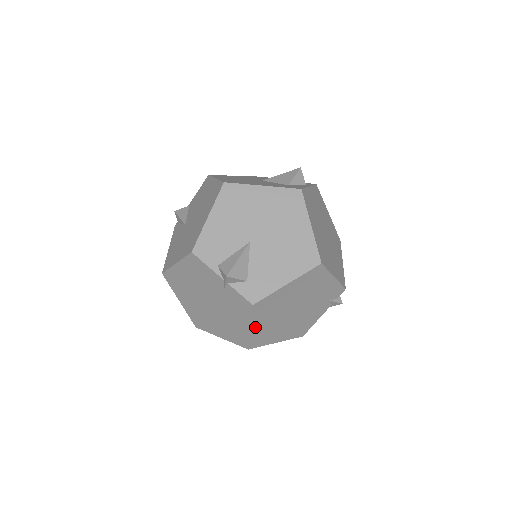
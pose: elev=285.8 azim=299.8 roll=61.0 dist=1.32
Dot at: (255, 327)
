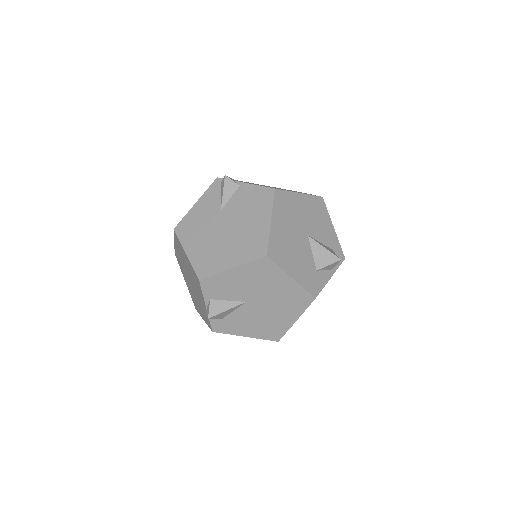
Dot at: occluded
